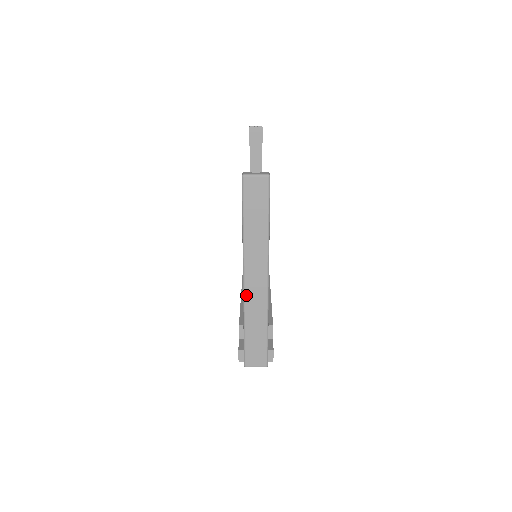
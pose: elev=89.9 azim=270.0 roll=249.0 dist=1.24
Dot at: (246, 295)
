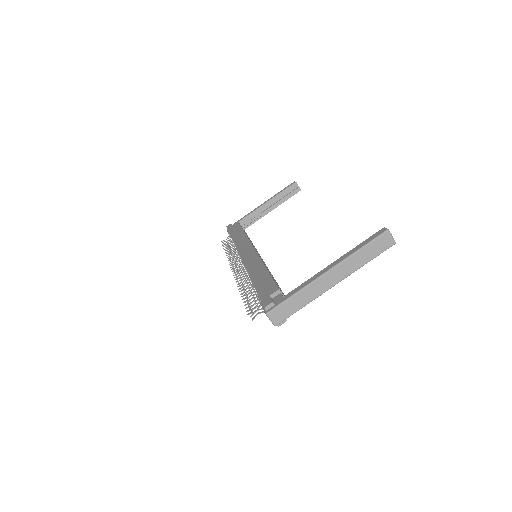
Dot at: (318, 280)
